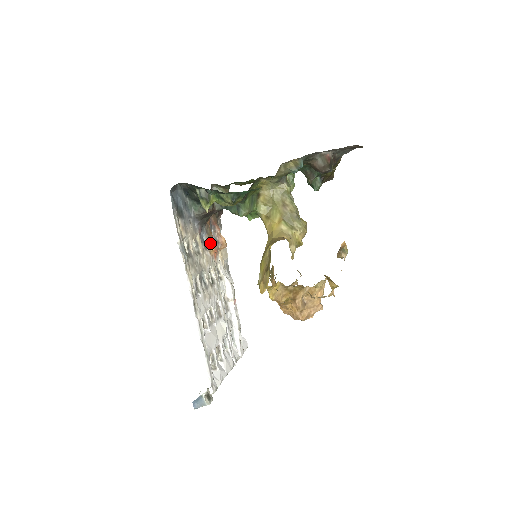
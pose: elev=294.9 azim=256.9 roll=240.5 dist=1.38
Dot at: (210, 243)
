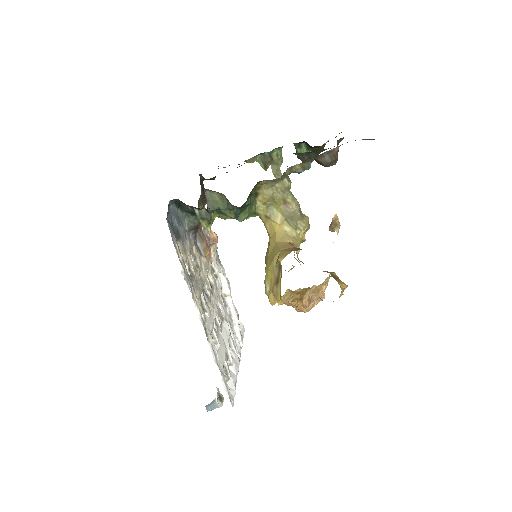
Dot at: (205, 247)
